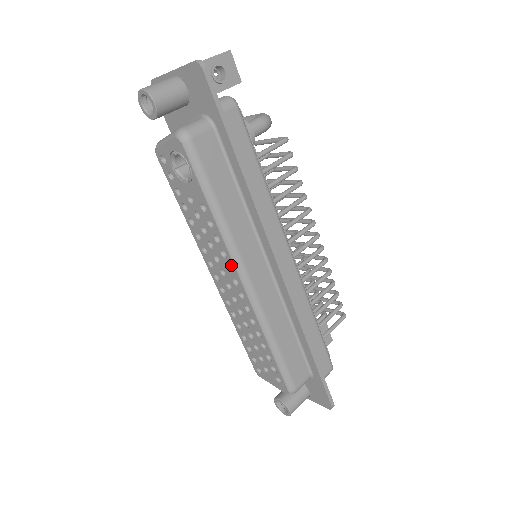
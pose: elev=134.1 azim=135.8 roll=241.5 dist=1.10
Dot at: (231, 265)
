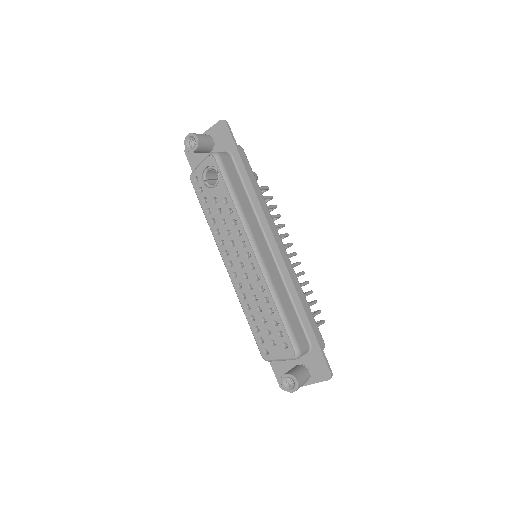
Dot at: (245, 240)
